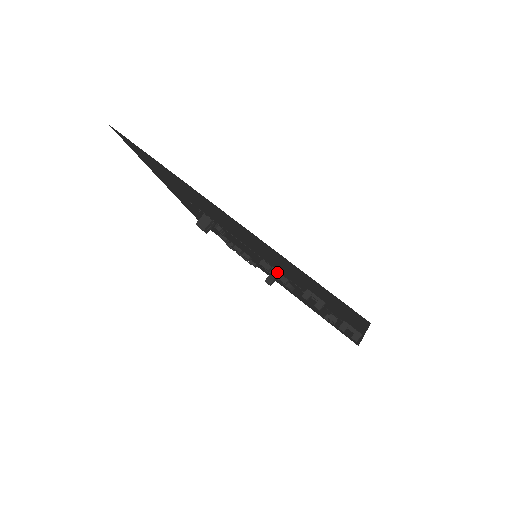
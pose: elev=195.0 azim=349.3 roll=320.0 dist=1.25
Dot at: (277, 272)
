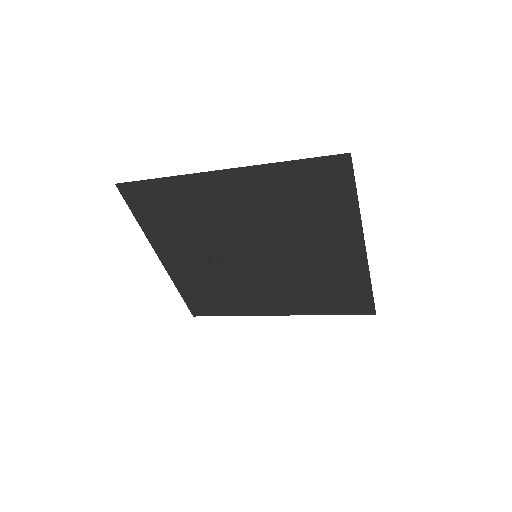
Dot at: (278, 252)
